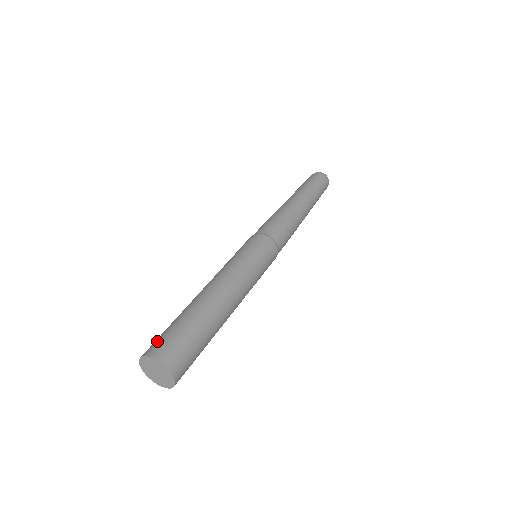
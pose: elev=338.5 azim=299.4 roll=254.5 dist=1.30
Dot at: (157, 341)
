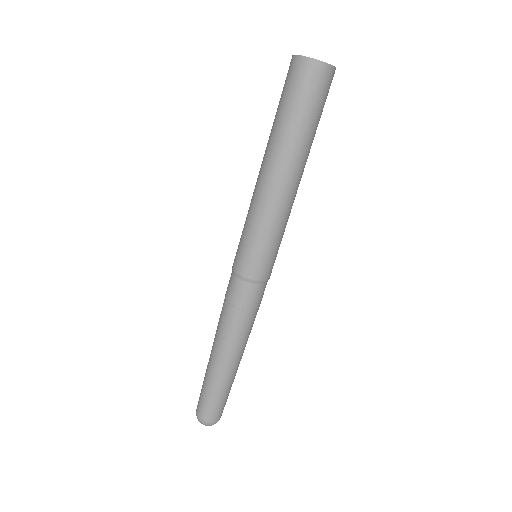
Dot at: occluded
